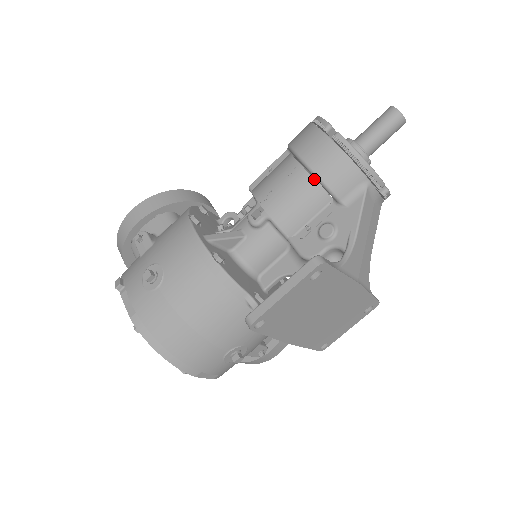
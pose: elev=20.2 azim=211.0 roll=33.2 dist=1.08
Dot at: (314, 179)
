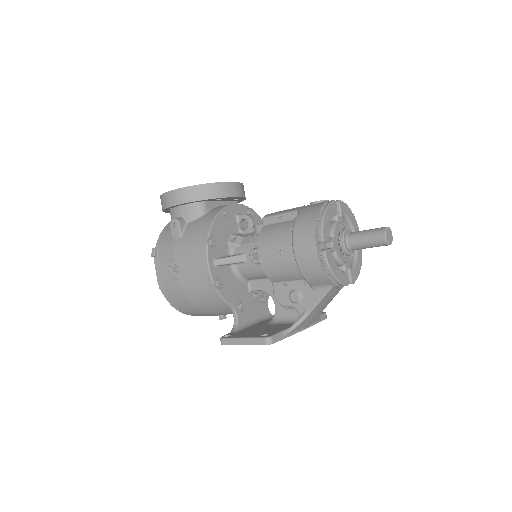
Dot at: (298, 266)
